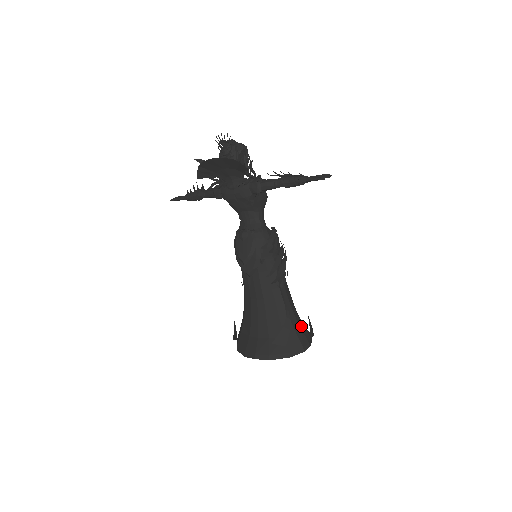
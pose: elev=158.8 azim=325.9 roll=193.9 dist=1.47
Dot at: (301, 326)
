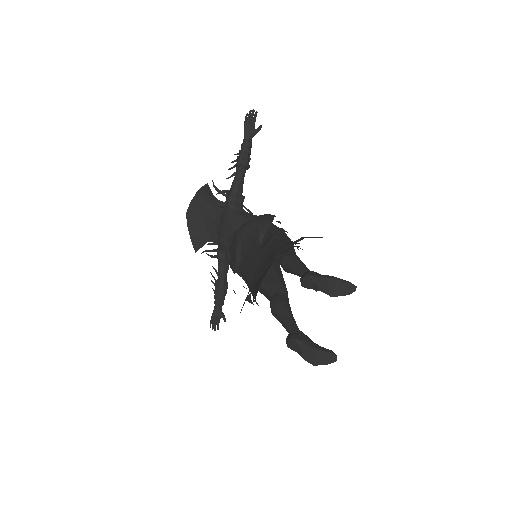
Dot at: occluded
